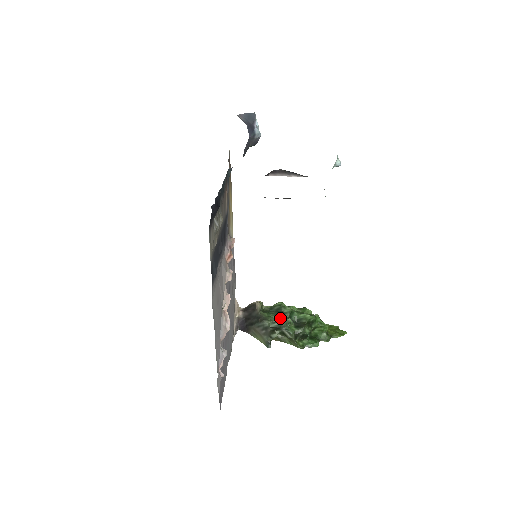
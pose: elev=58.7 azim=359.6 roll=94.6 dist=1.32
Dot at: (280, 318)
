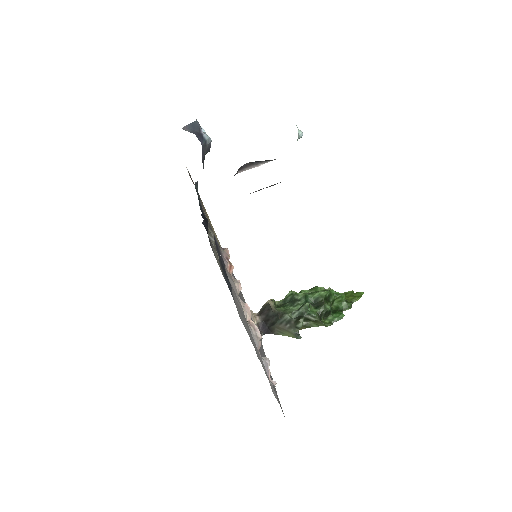
Dot at: (297, 306)
